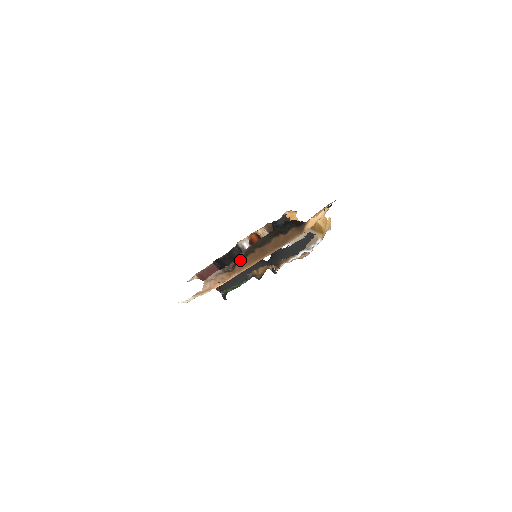
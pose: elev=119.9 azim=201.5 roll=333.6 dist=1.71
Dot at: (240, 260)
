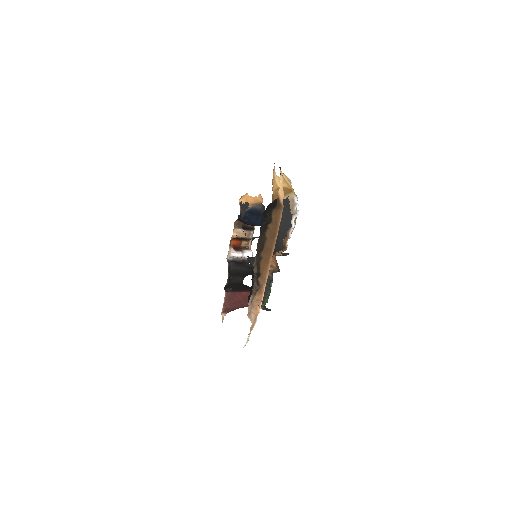
Dot at: (258, 274)
